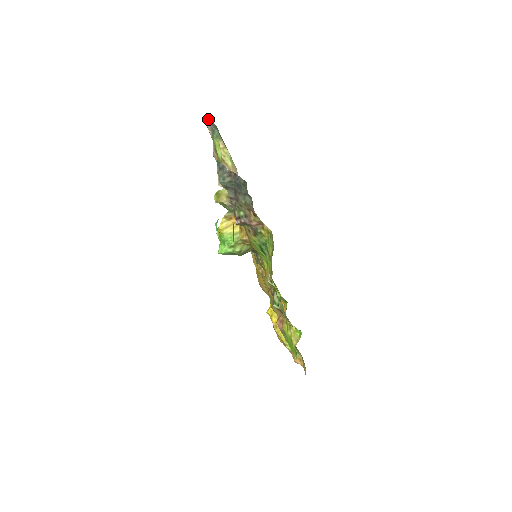
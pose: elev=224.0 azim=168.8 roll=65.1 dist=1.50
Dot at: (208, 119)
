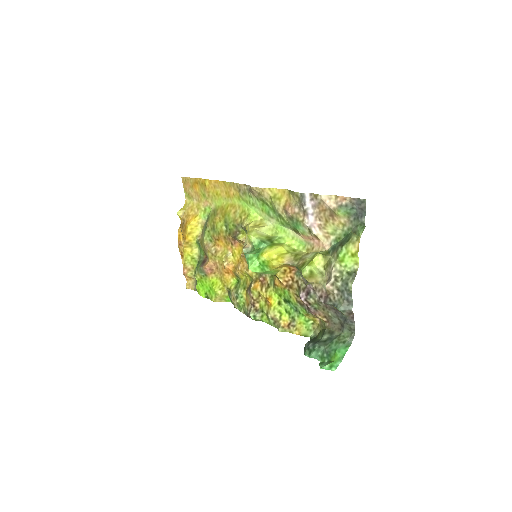
Dot at: (362, 201)
